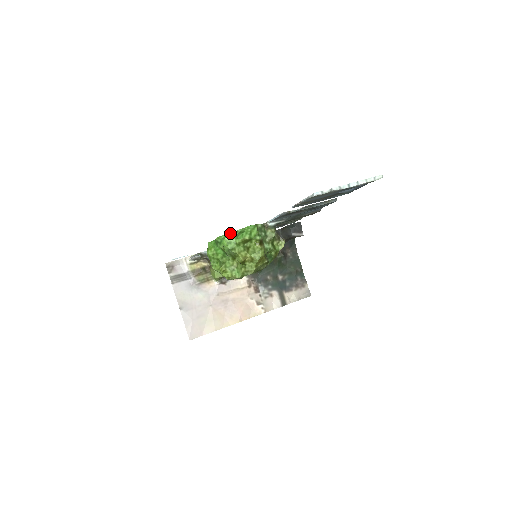
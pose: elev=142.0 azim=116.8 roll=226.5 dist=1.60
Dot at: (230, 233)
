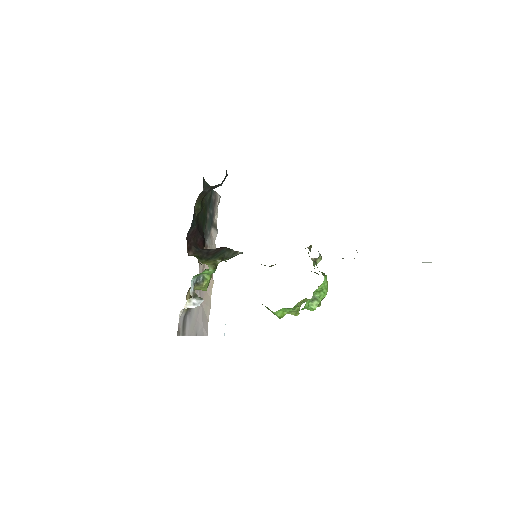
Dot at: (311, 299)
